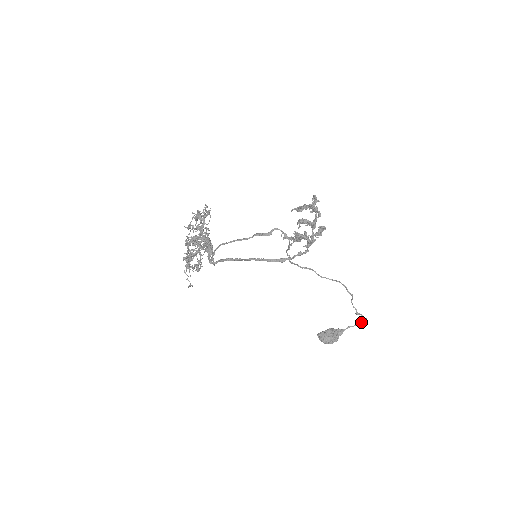
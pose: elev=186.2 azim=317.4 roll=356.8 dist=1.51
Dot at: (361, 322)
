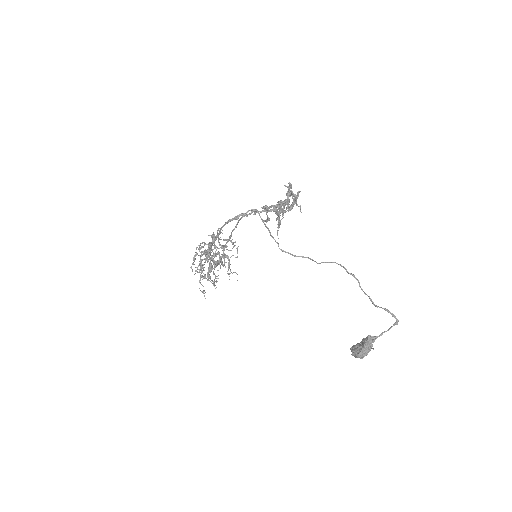
Dot at: occluded
